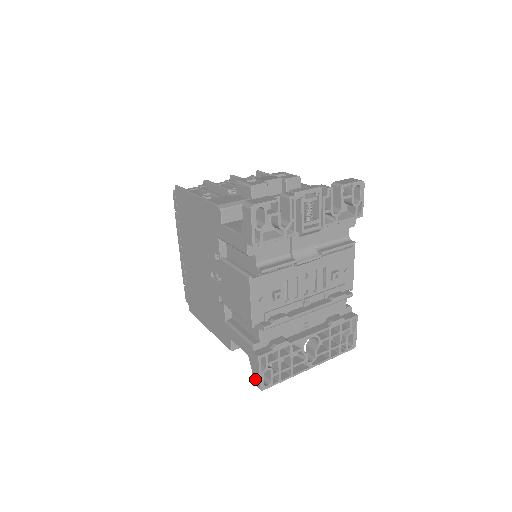
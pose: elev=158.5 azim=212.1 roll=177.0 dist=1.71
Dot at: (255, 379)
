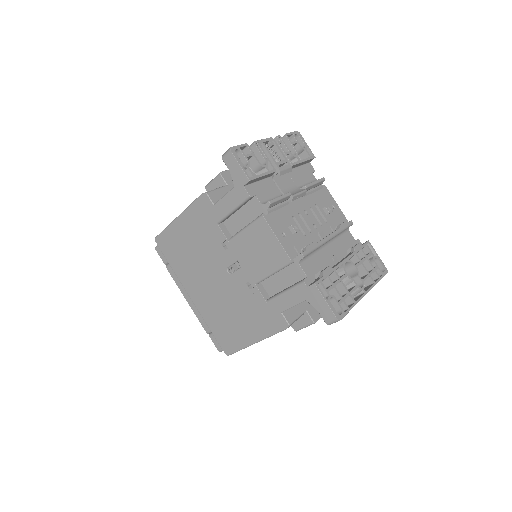
Dot at: (326, 315)
